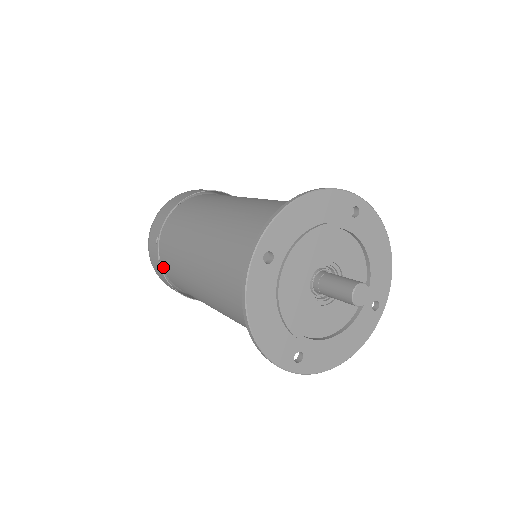
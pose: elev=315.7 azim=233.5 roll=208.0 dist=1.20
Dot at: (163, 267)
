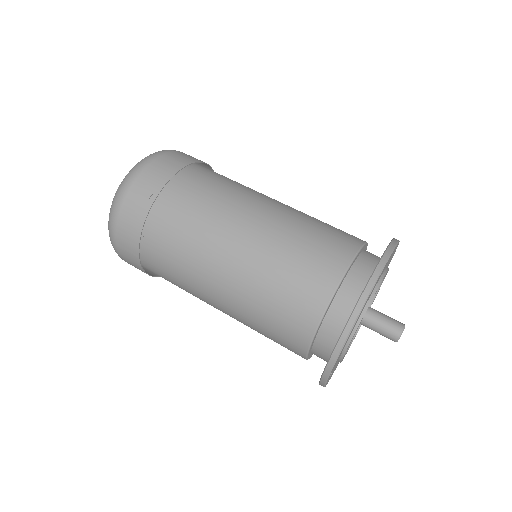
Dot at: (141, 229)
